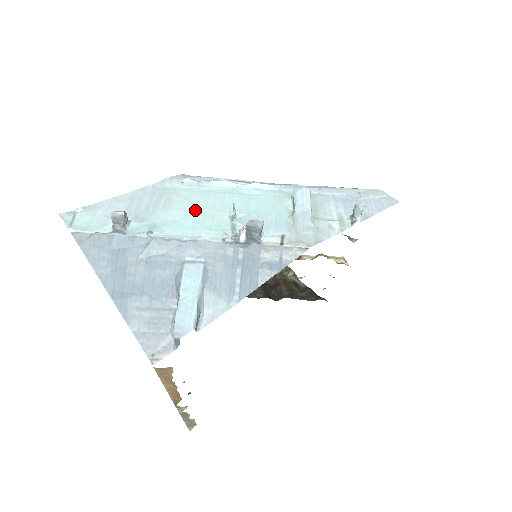
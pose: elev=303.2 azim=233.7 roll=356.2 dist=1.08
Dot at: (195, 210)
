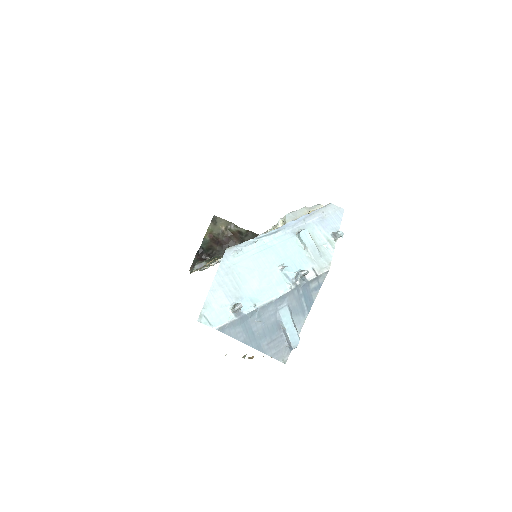
Dot at: (260, 275)
